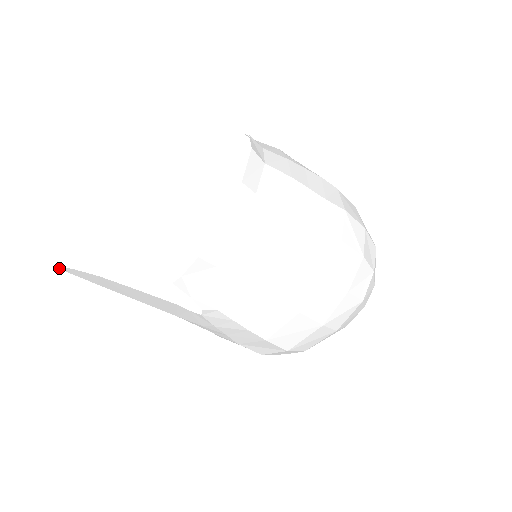
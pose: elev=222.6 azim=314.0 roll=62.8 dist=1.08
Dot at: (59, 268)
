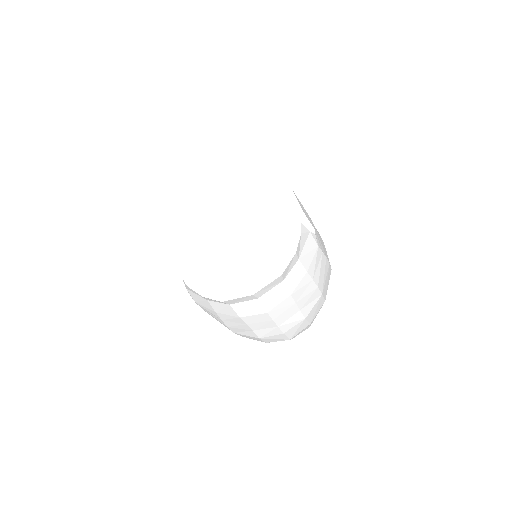
Dot at: occluded
